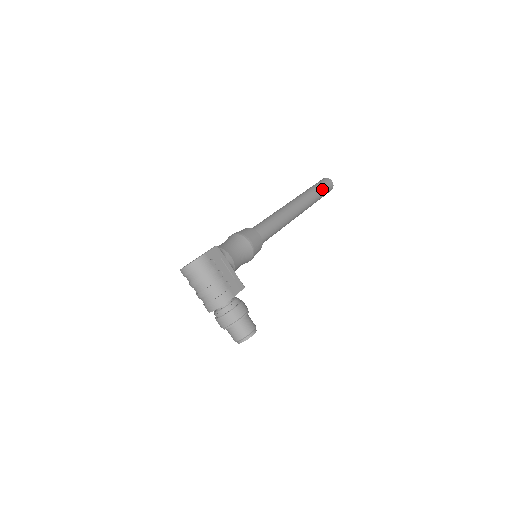
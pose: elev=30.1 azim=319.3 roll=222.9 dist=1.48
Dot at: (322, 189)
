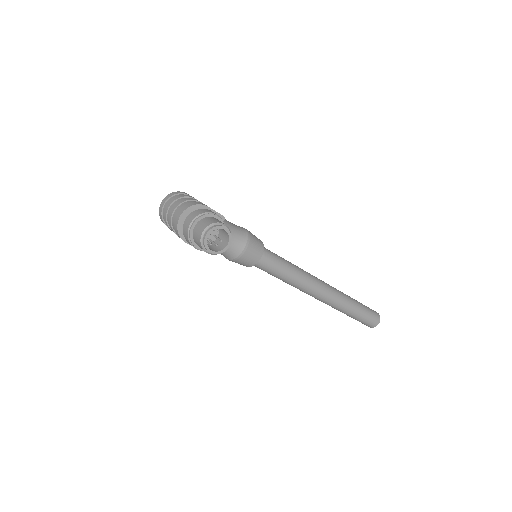
Dot at: (361, 303)
